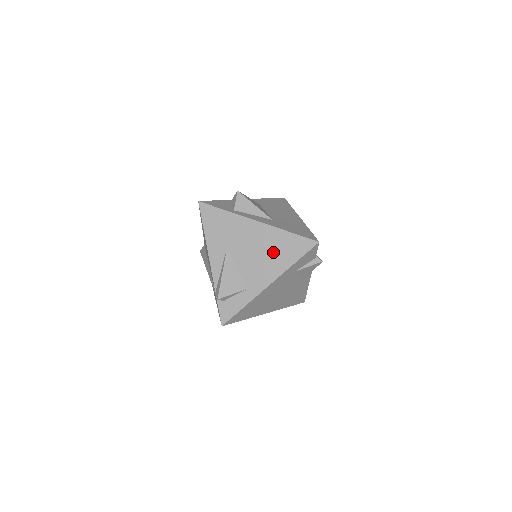
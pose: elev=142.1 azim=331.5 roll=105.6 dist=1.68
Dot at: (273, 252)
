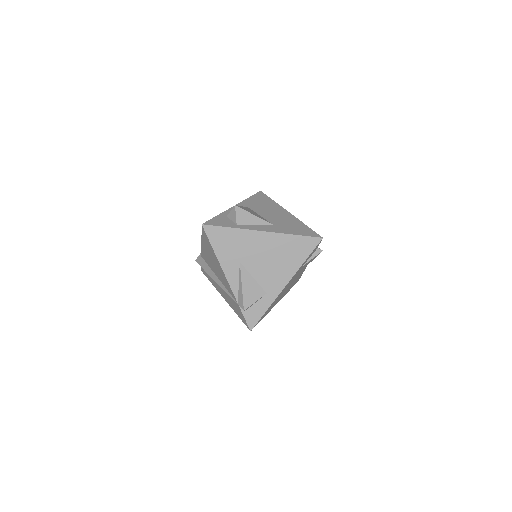
Dot at: (284, 256)
